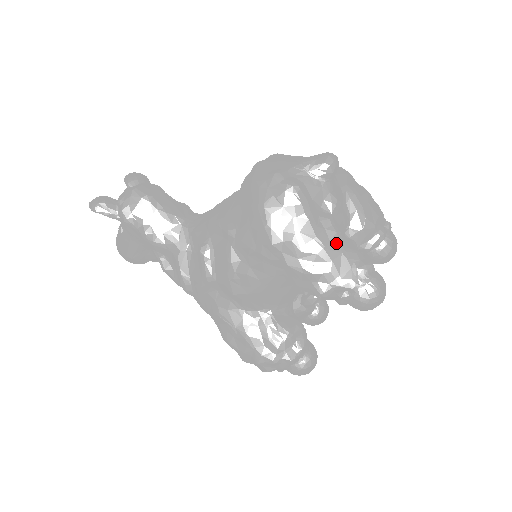
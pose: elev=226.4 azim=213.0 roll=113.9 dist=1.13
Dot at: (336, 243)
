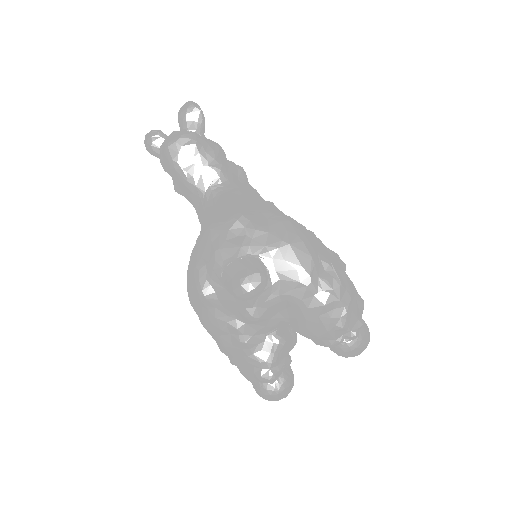
Dot at: (238, 348)
